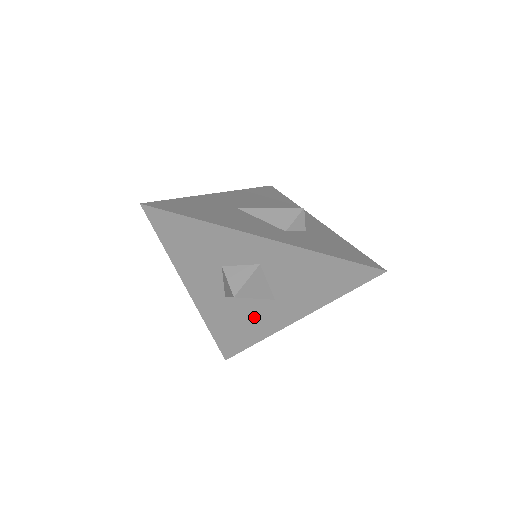
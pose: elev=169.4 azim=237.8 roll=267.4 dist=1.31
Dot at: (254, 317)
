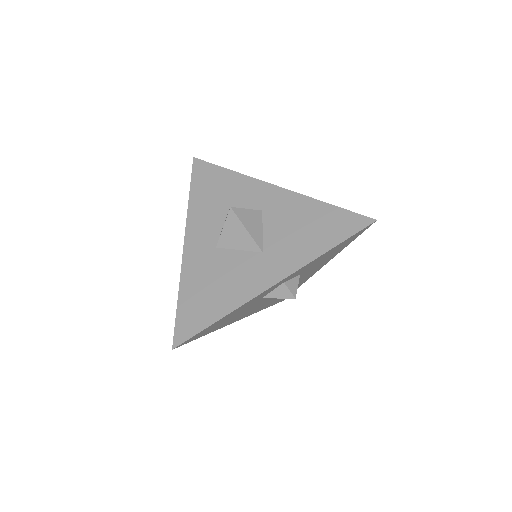
Dot at: (234, 276)
